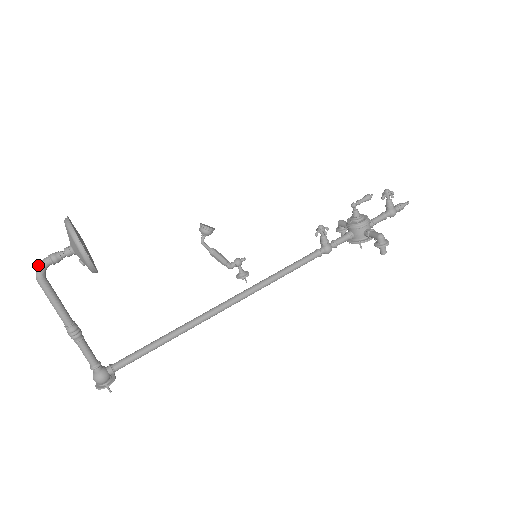
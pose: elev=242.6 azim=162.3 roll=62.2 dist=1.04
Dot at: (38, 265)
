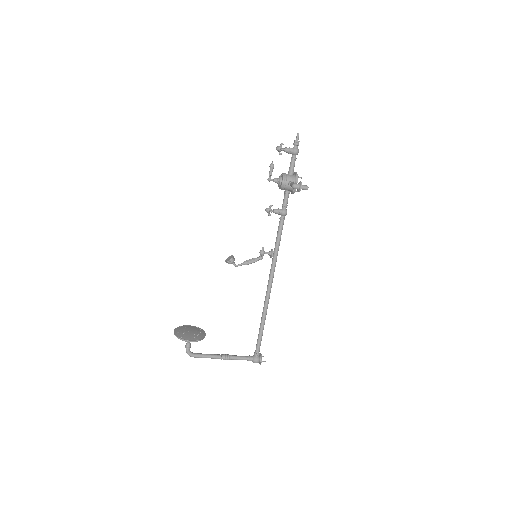
Dot at: (187, 353)
